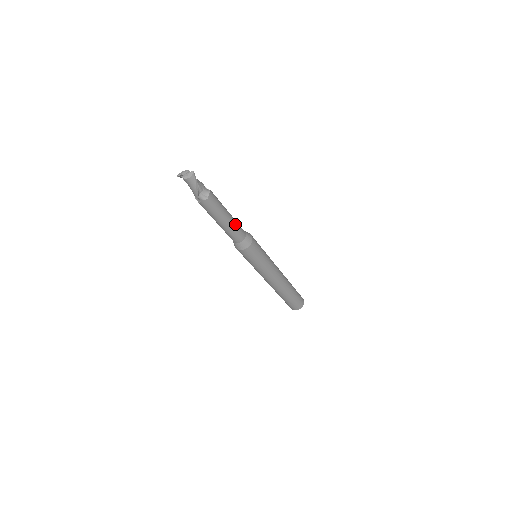
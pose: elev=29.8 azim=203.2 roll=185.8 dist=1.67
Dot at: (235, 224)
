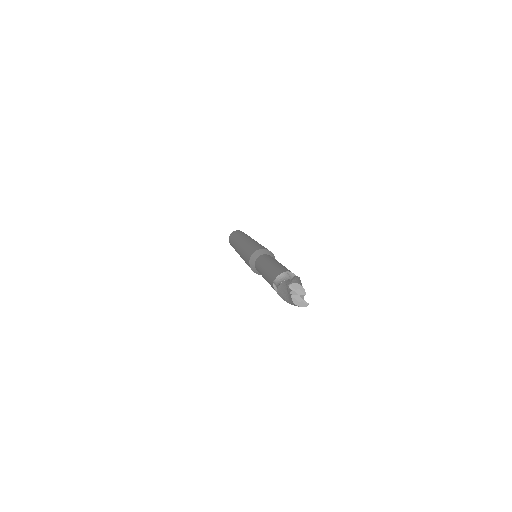
Dot at: occluded
